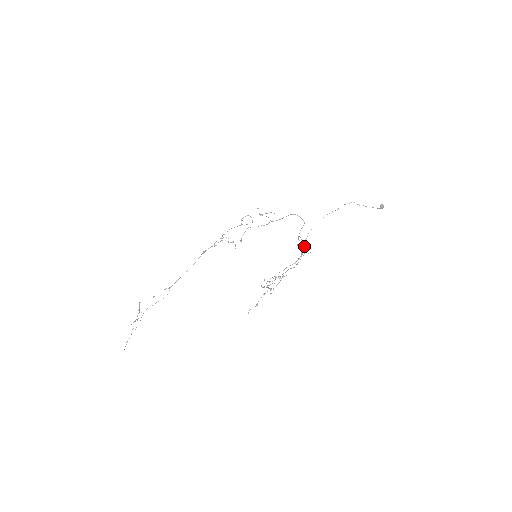
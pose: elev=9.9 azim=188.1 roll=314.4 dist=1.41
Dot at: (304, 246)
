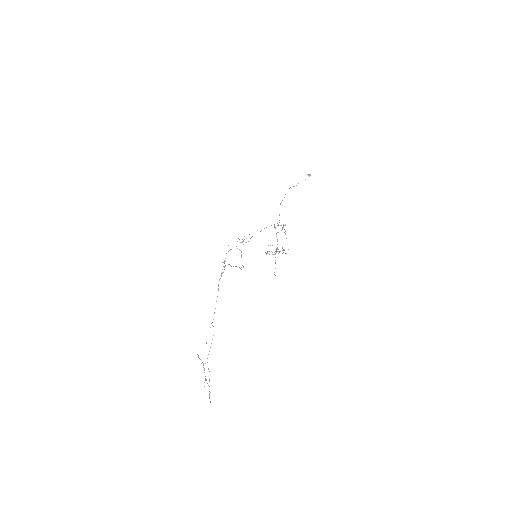
Dot at: occluded
